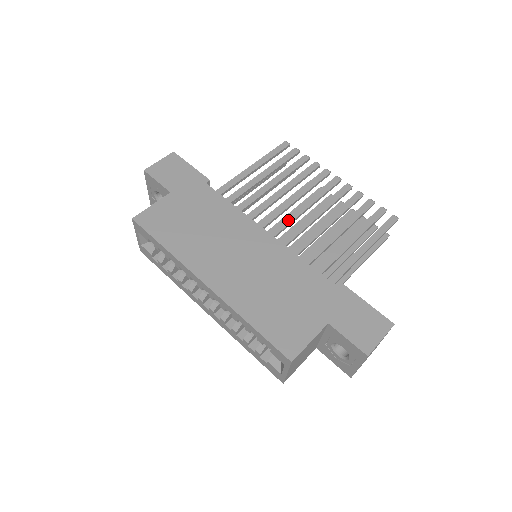
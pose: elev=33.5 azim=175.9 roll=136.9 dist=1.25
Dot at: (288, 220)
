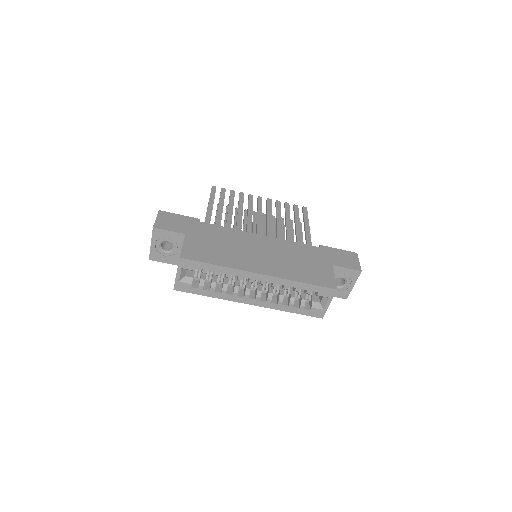
Dot at: (259, 227)
